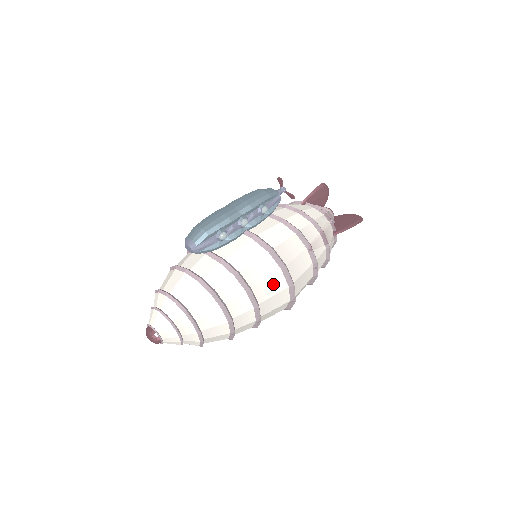
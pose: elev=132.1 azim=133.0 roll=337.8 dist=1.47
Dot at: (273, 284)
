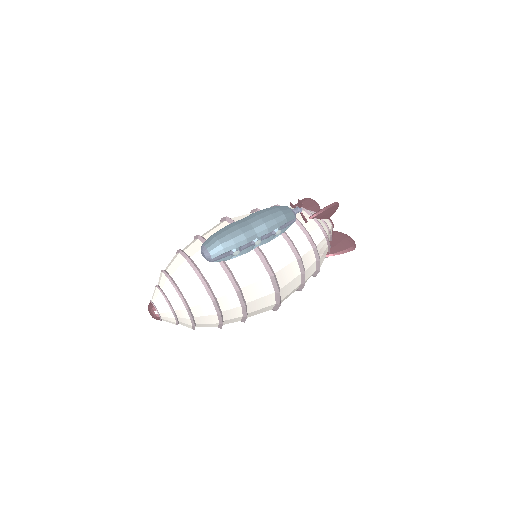
Dot at: (264, 301)
